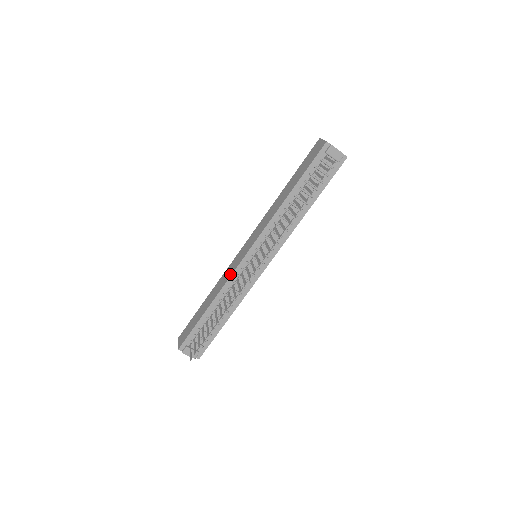
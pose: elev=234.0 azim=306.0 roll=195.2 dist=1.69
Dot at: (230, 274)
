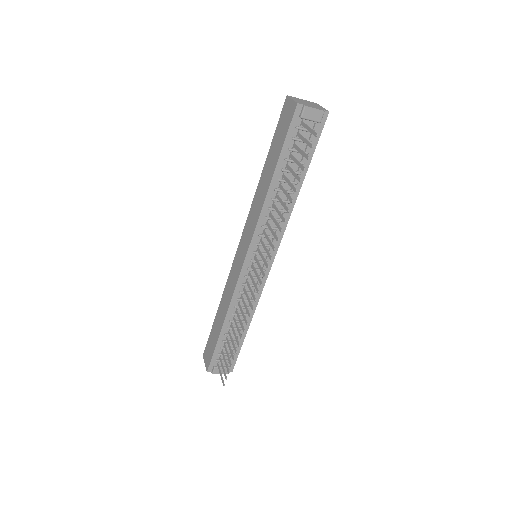
Dot at: (234, 285)
